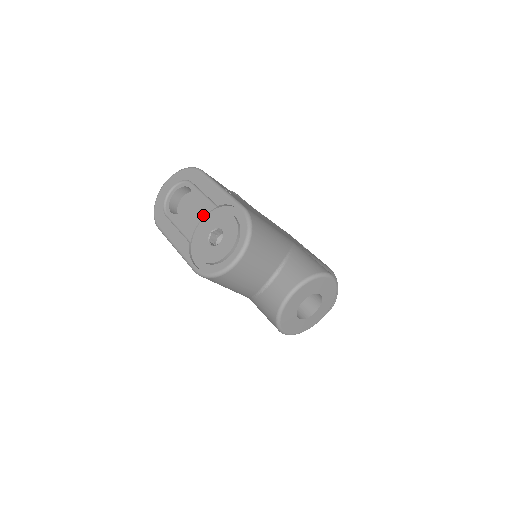
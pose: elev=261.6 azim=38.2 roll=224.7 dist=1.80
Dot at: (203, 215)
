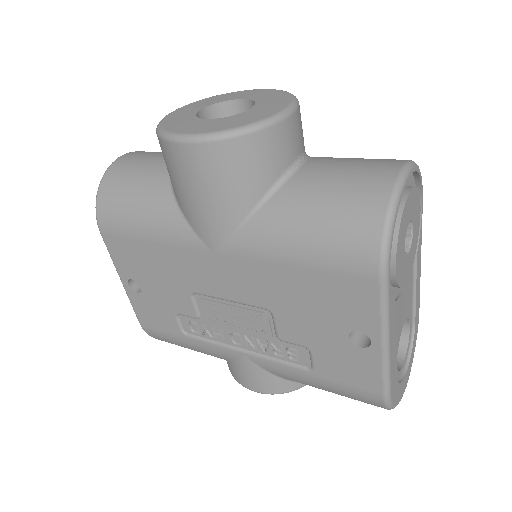
Dot at: occluded
